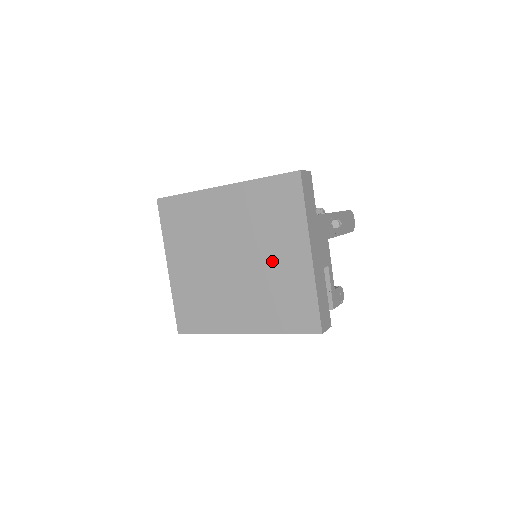
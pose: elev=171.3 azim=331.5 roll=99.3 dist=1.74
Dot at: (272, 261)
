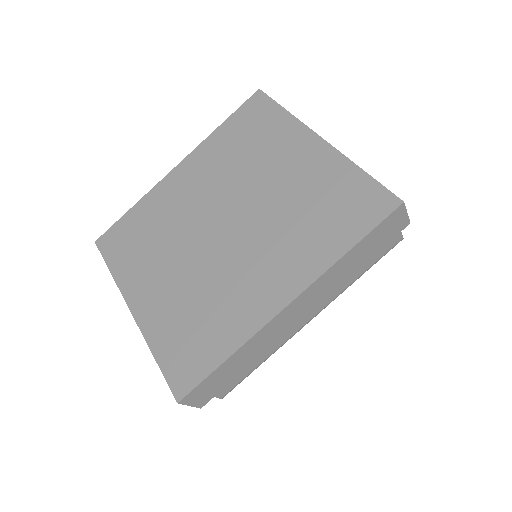
Dot at: (277, 183)
